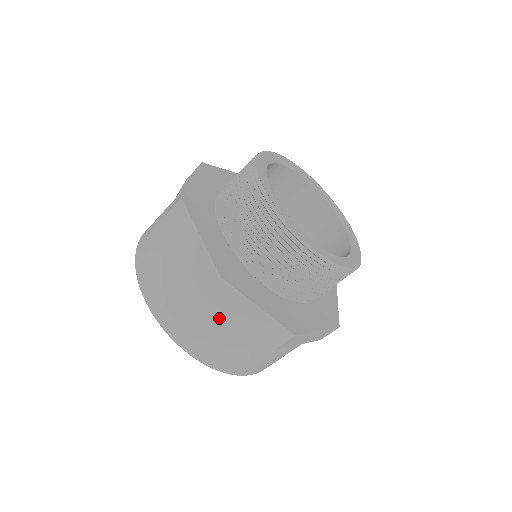
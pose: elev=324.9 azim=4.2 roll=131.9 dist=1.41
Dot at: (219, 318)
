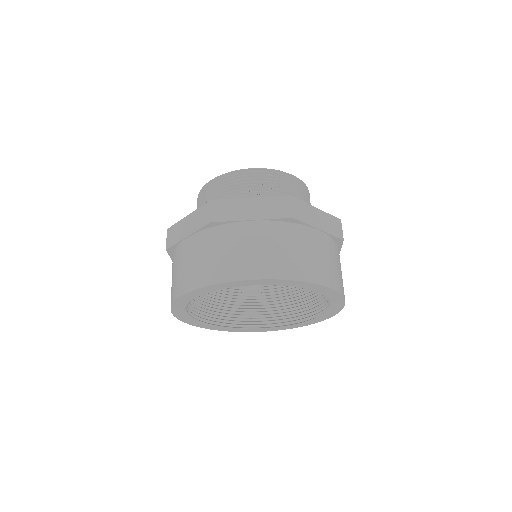
Dot at: (181, 250)
